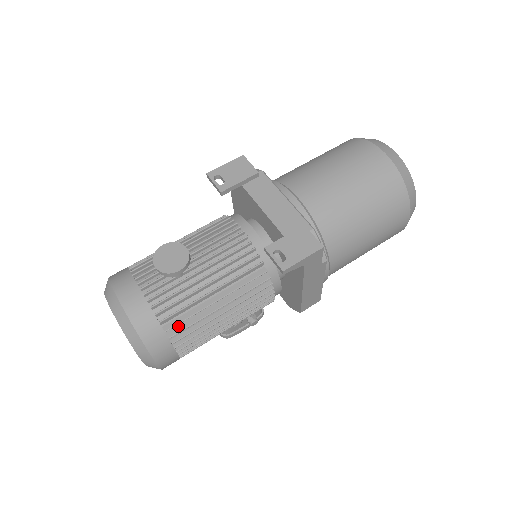
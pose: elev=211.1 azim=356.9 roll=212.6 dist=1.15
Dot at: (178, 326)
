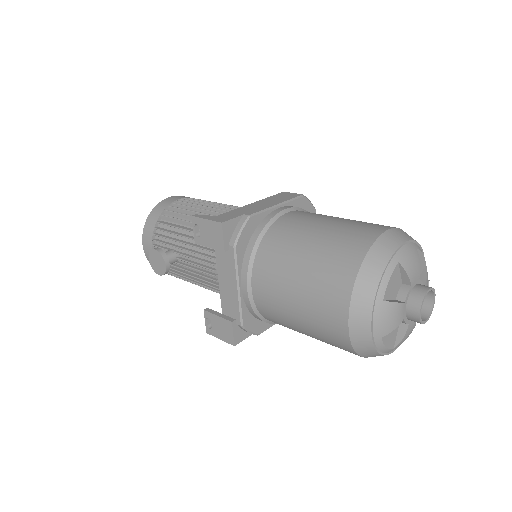
Dot at: occluded
